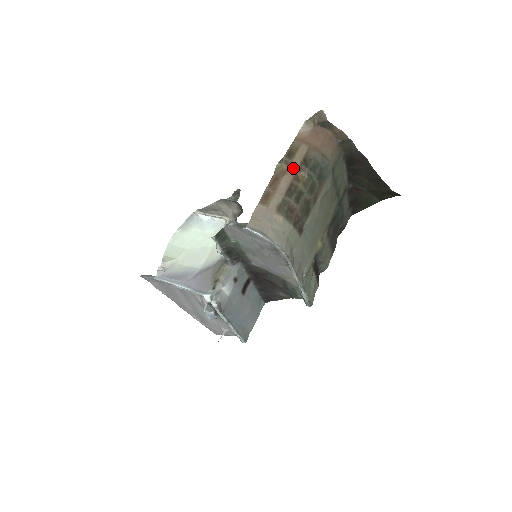
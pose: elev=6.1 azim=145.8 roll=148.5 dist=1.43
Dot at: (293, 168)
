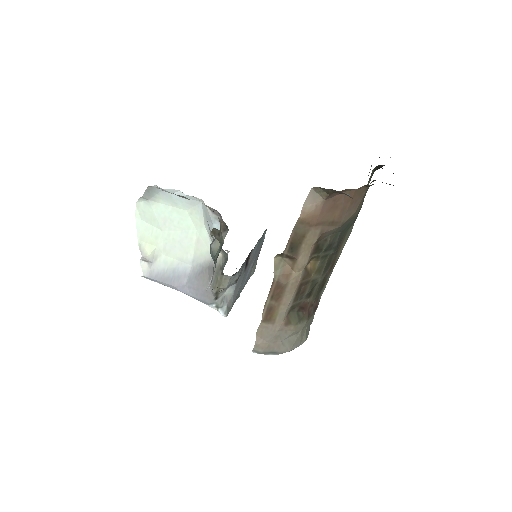
Dot at: (300, 267)
